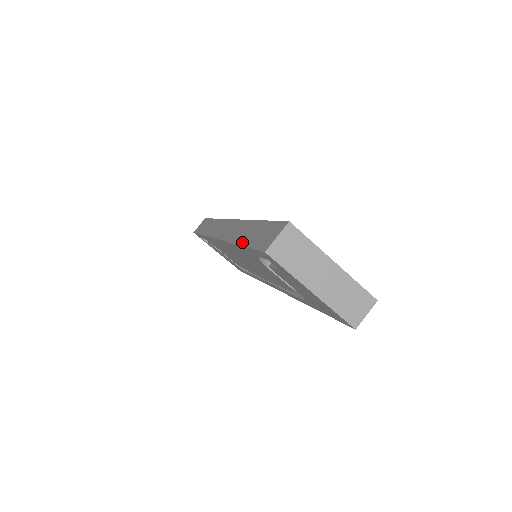
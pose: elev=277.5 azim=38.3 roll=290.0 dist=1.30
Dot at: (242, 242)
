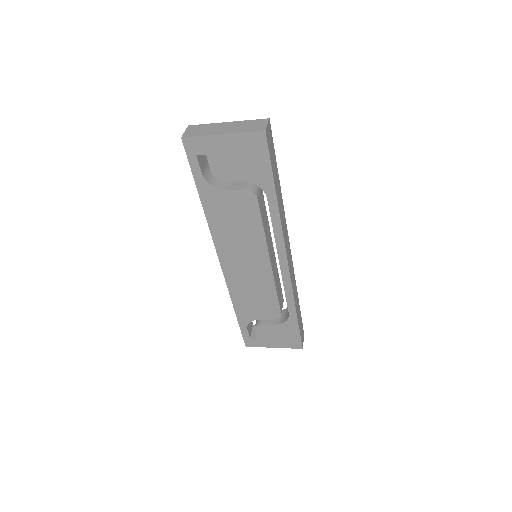
Dot at: (199, 192)
